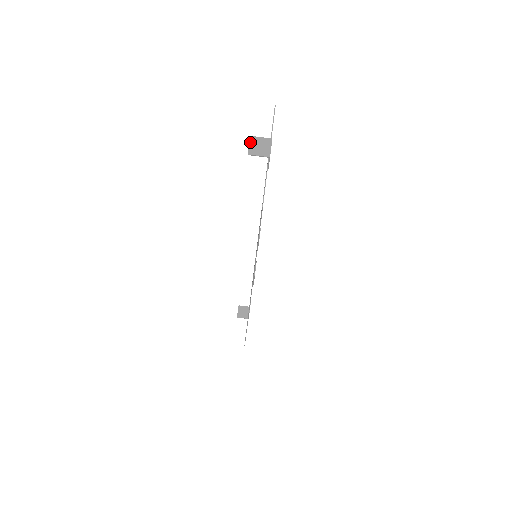
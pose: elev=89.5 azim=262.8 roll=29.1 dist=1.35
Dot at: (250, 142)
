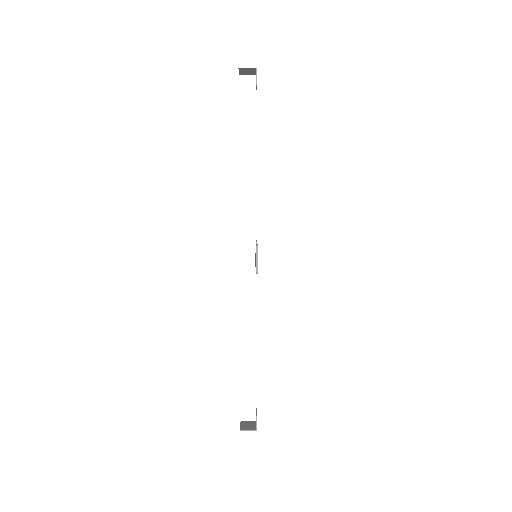
Dot at: (239, 72)
